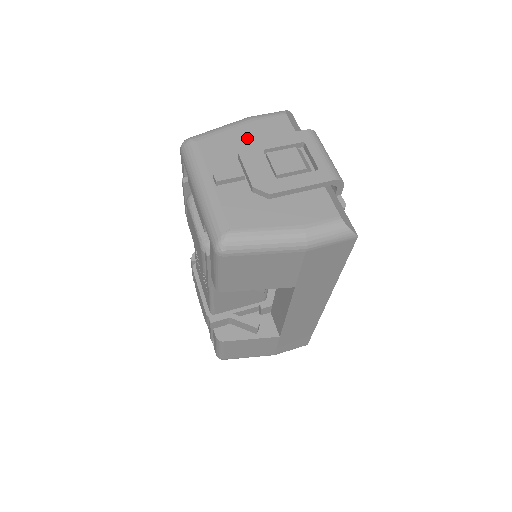
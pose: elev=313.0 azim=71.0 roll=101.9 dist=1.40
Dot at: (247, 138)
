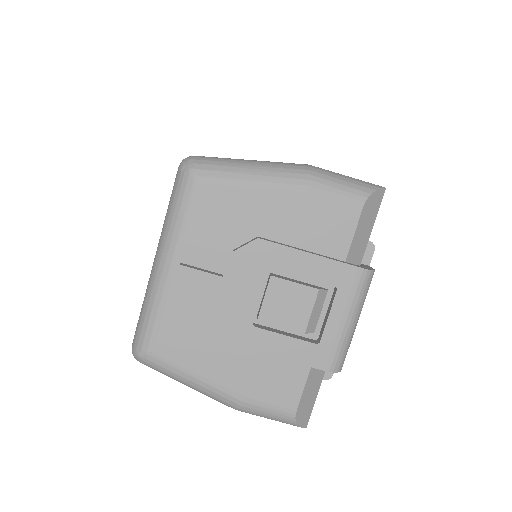
Dot at: (272, 220)
